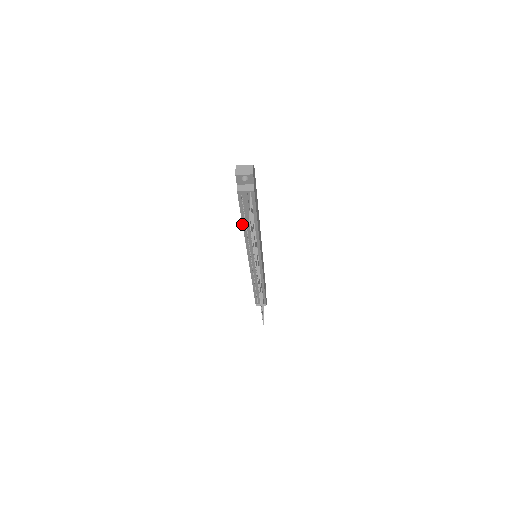
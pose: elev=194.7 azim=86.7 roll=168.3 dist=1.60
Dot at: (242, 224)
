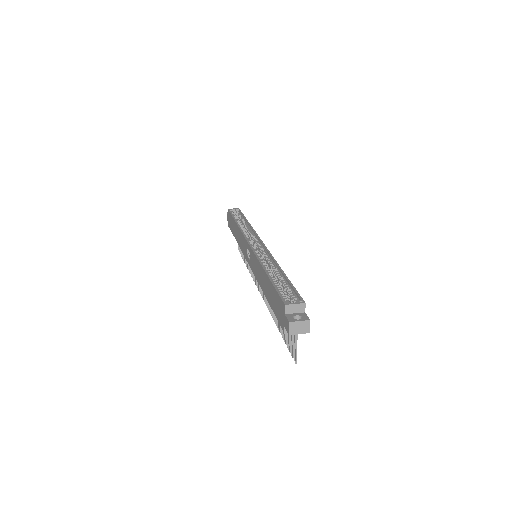
Dot at: occluded
